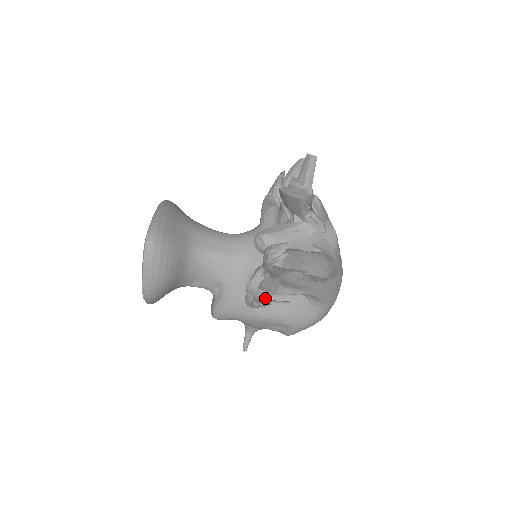
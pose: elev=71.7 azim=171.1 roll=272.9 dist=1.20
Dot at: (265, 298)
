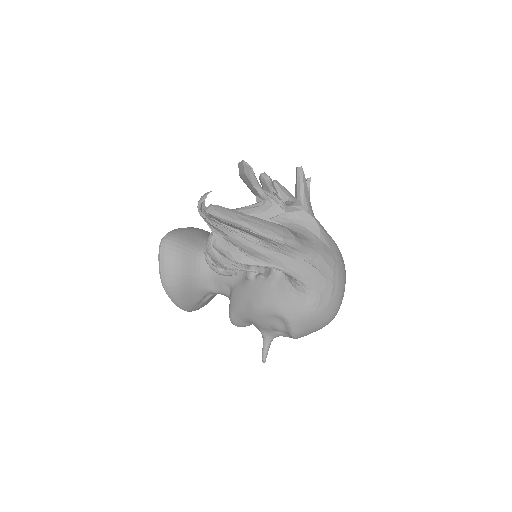
Dot at: (225, 261)
